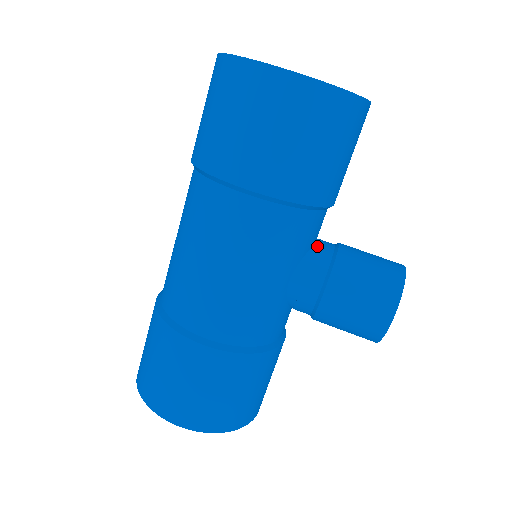
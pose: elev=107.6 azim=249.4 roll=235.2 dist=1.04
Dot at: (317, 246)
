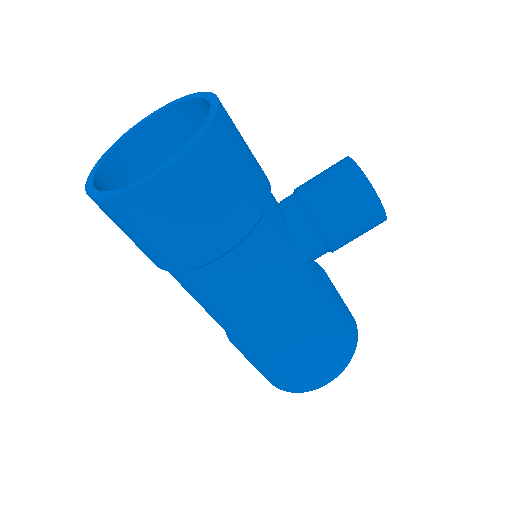
Dot at: (288, 215)
